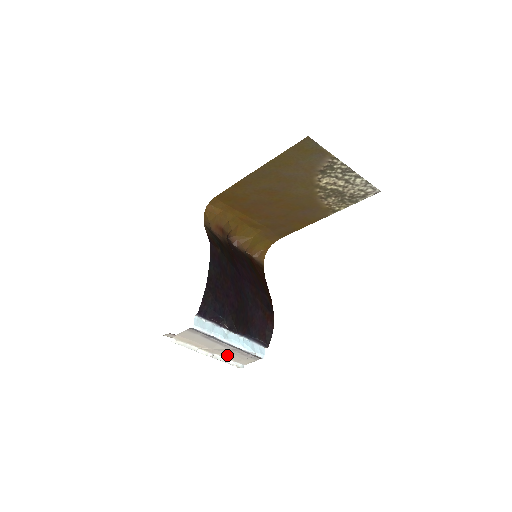
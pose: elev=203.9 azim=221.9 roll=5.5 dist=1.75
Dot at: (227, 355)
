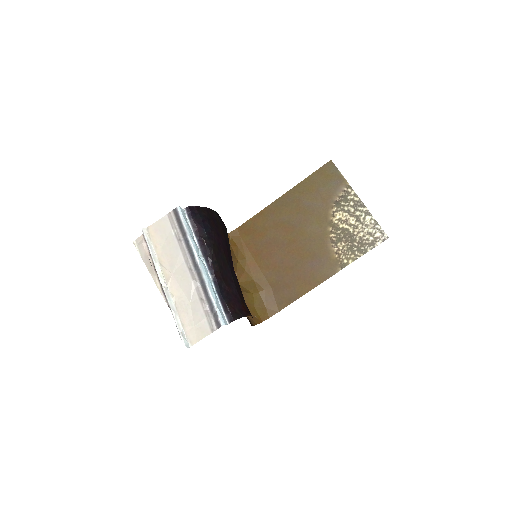
Dot at: (181, 303)
